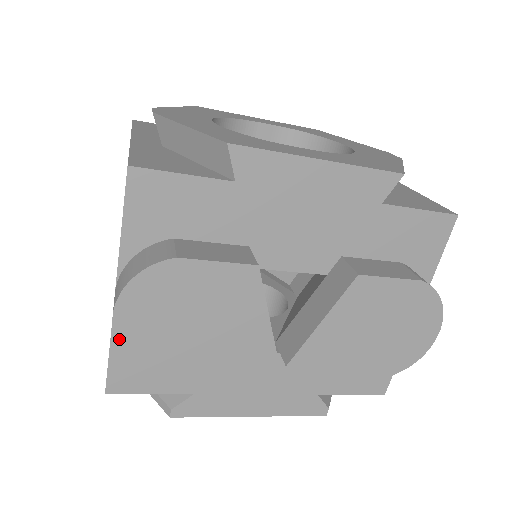
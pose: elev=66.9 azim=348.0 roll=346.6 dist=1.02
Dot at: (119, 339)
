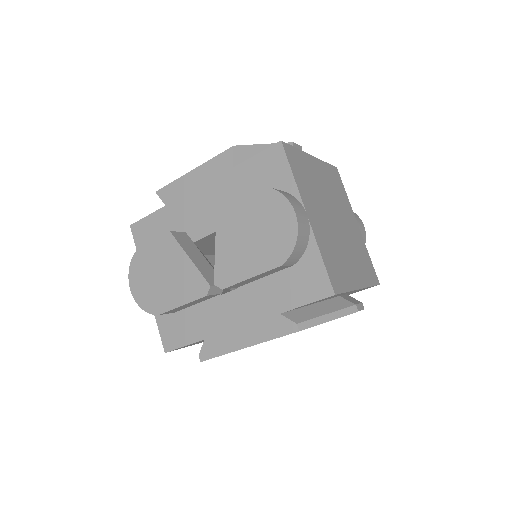
Dot at: (137, 301)
